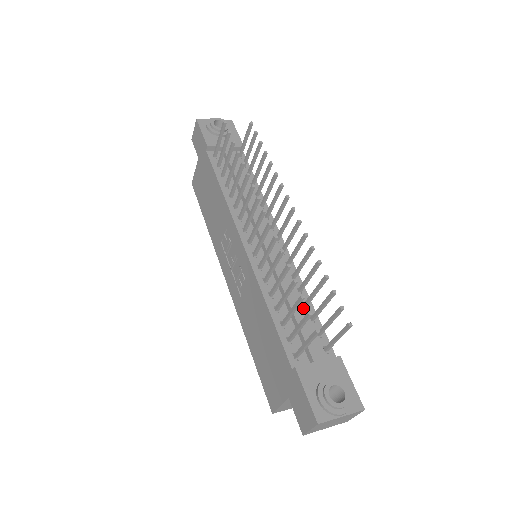
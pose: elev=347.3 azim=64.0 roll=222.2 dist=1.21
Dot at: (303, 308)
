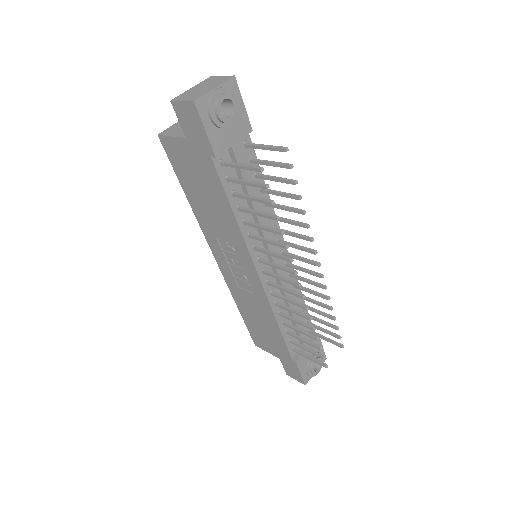
Dot at: (299, 309)
